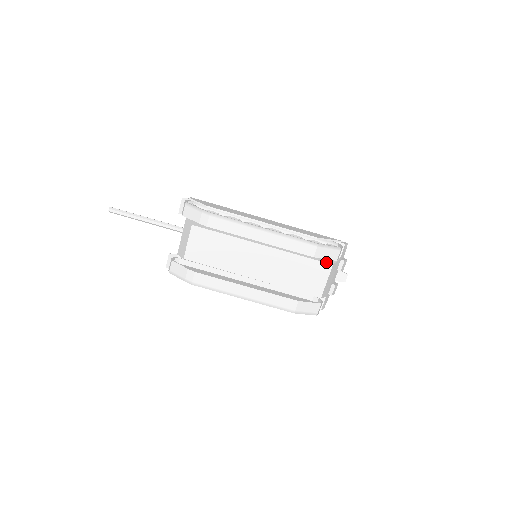
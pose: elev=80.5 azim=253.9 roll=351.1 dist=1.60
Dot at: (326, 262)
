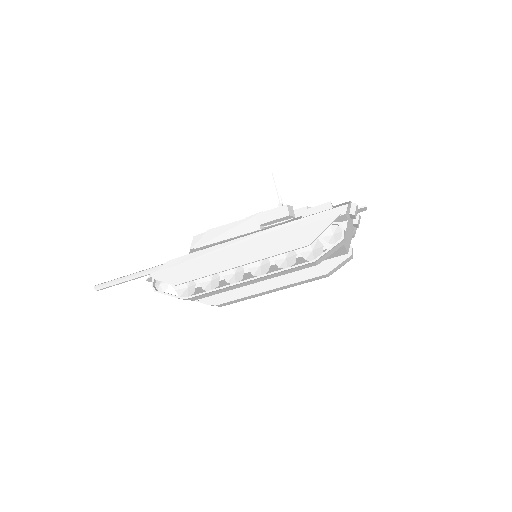
Dot at: occluded
